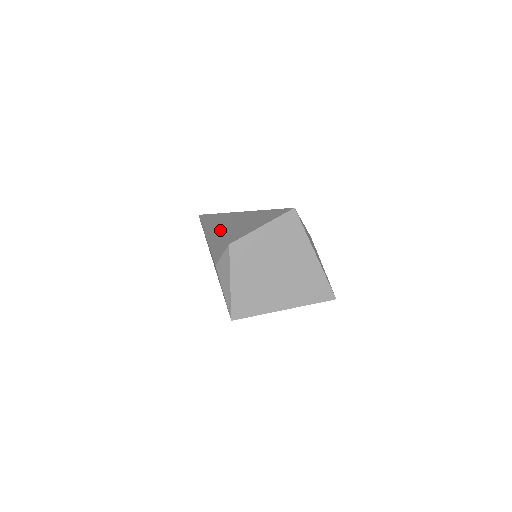
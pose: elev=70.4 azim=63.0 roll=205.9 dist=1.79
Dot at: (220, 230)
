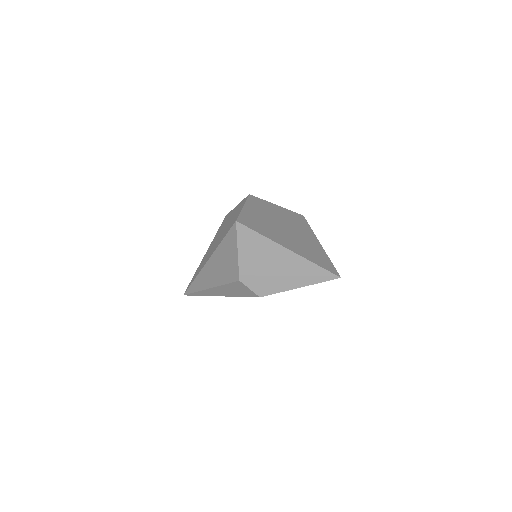
Dot at: occluded
